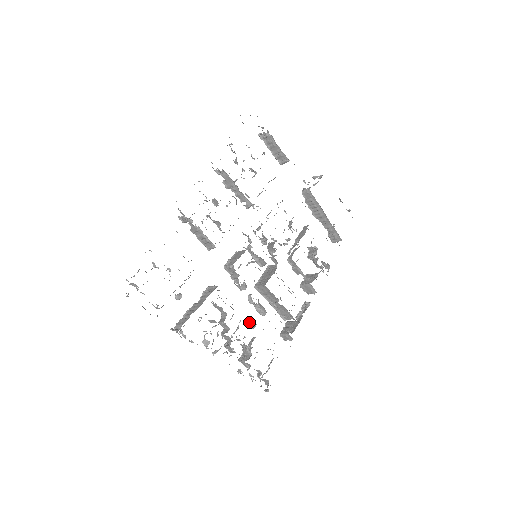
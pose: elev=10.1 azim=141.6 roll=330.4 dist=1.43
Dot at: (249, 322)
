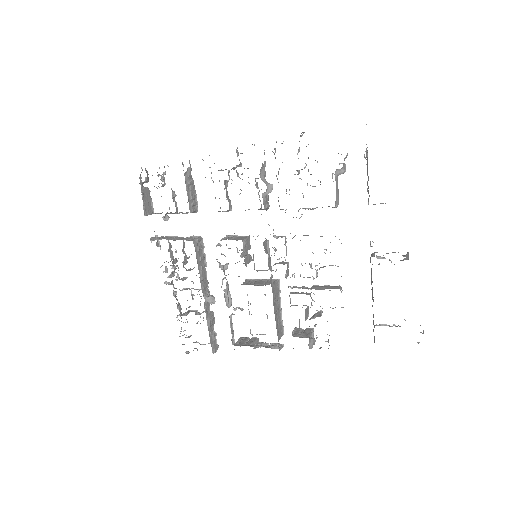
Dot at: (209, 295)
